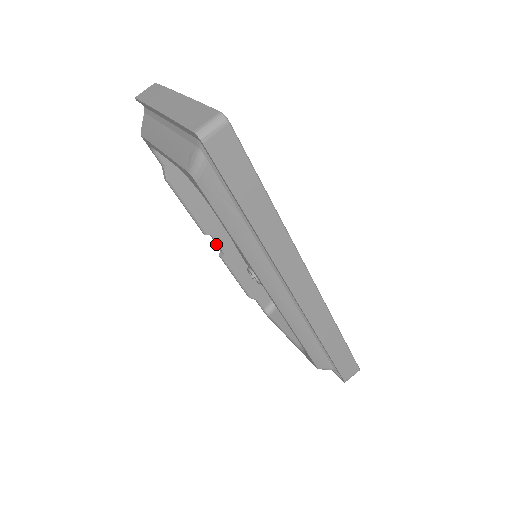
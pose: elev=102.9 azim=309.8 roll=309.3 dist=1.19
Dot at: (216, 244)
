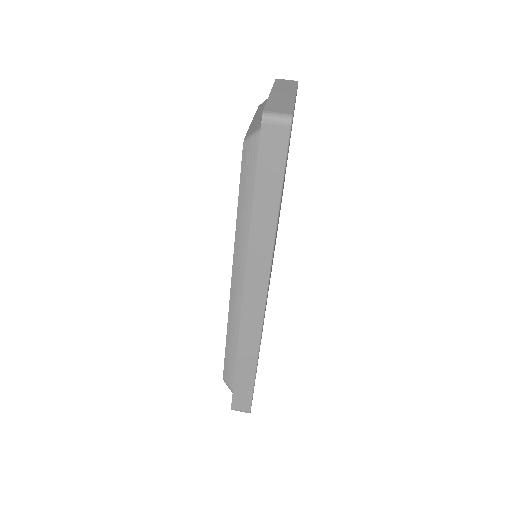
Dot at: occluded
